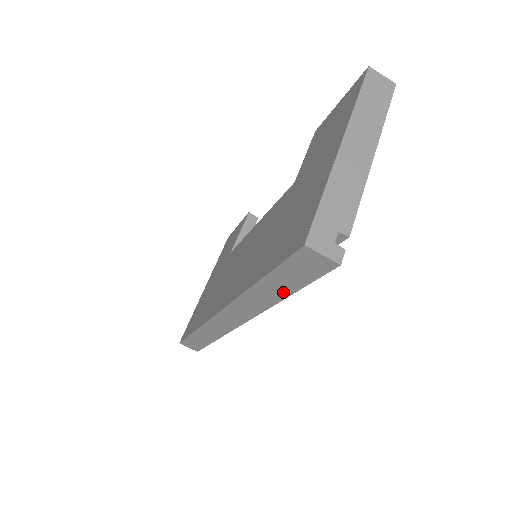
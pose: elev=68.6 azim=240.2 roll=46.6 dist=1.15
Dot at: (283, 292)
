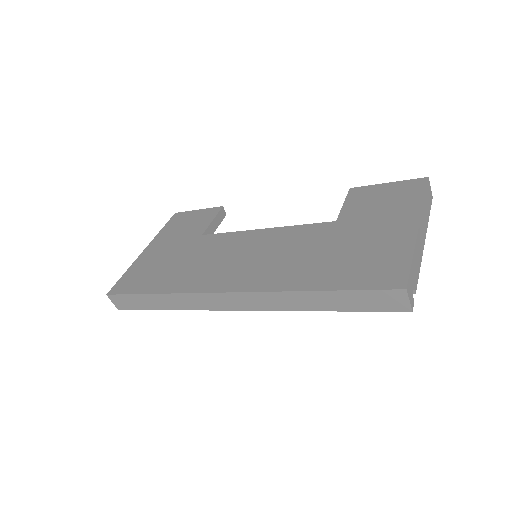
Dot at: (329, 306)
